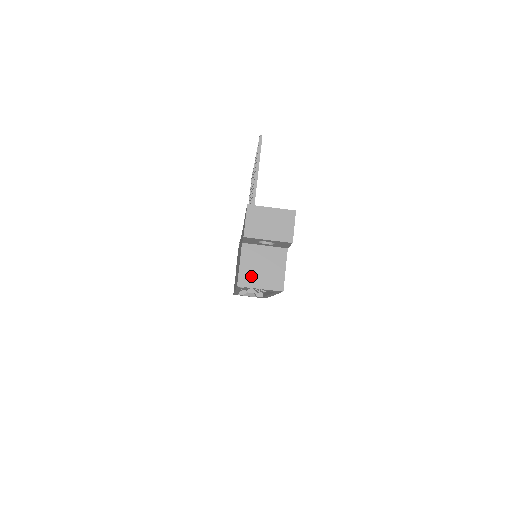
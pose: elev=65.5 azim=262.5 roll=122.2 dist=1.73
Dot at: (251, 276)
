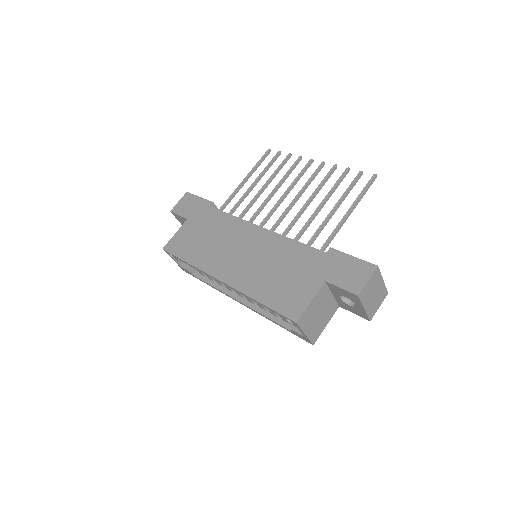
Dot at: (309, 318)
